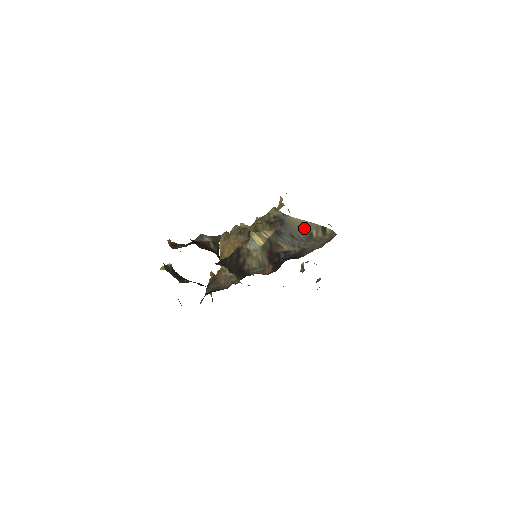
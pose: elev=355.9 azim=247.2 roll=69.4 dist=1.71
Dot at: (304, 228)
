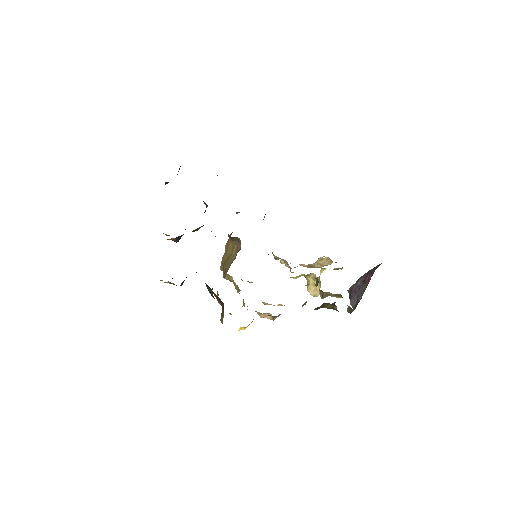
Dot at: occluded
